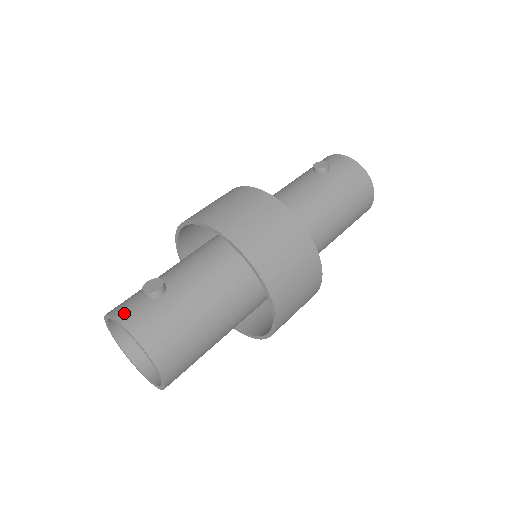
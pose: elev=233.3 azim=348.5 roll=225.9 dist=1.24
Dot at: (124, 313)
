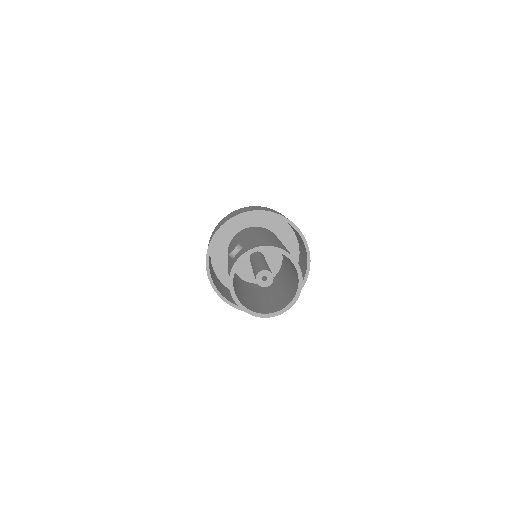
Dot at: (238, 257)
